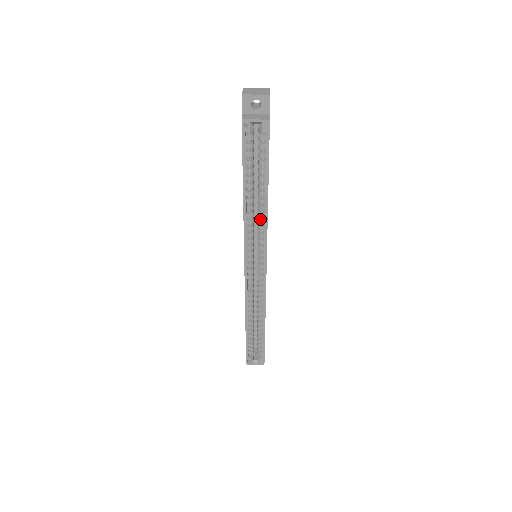
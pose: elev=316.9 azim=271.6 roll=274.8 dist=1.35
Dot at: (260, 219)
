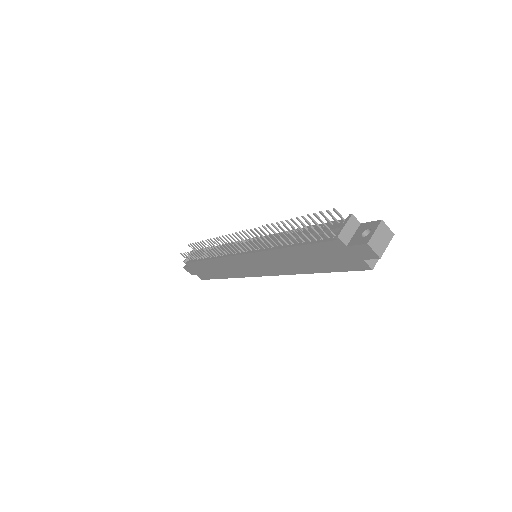
Dot at: occluded
